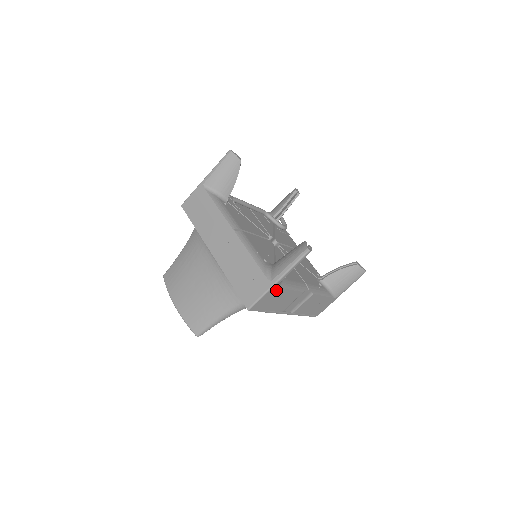
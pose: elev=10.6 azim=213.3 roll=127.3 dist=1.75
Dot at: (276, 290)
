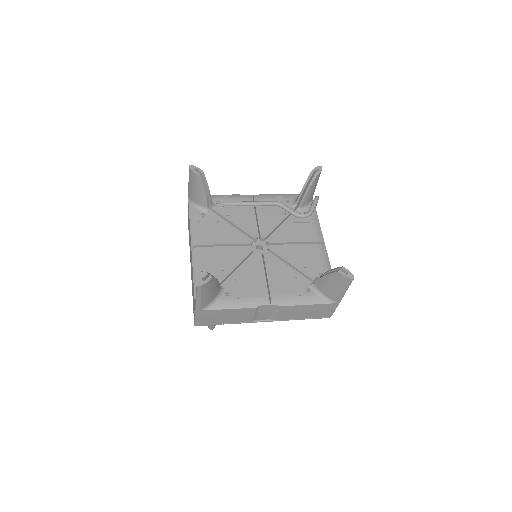
Dot at: (207, 312)
